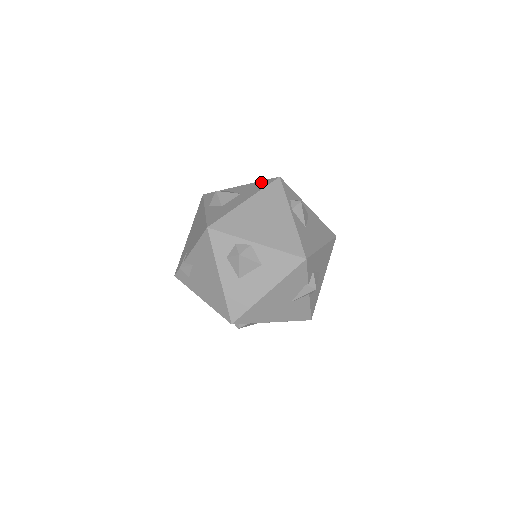
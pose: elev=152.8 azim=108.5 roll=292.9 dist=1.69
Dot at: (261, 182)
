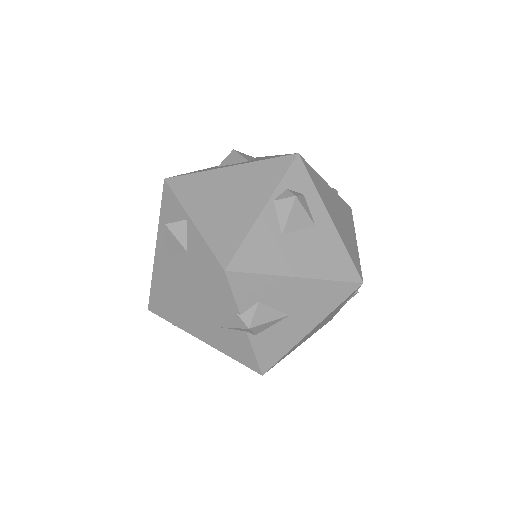
Dot at: (280, 155)
